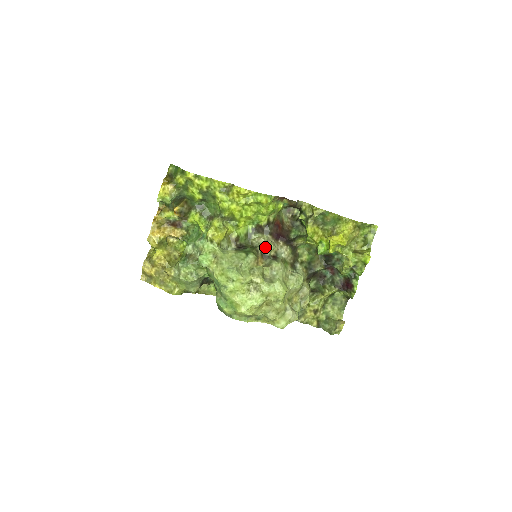
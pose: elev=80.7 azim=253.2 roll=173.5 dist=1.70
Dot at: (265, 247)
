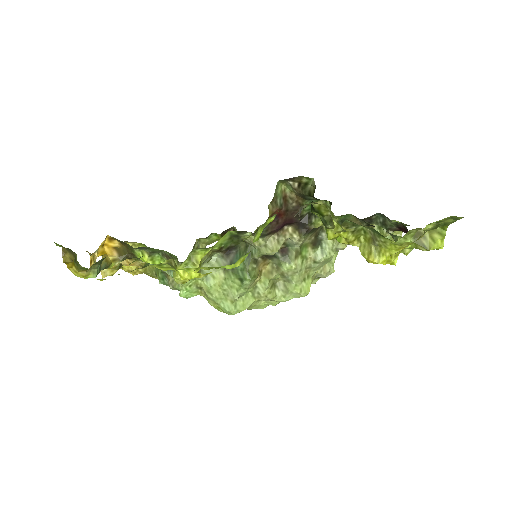
Dot at: occluded
